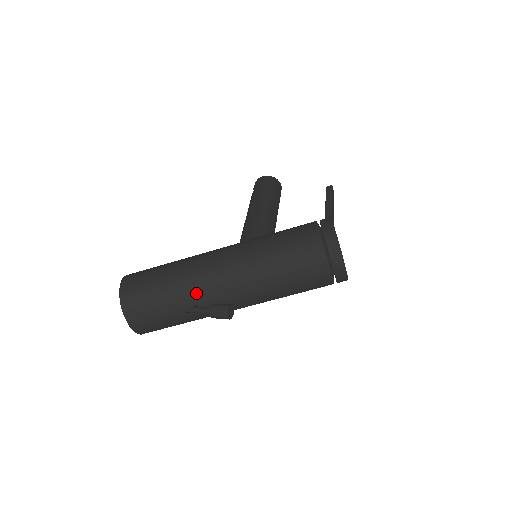
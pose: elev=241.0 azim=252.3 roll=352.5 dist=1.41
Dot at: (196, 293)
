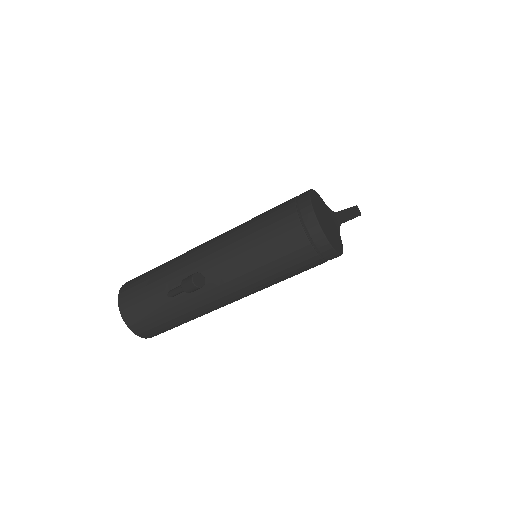
Dot at: (178, 273)
